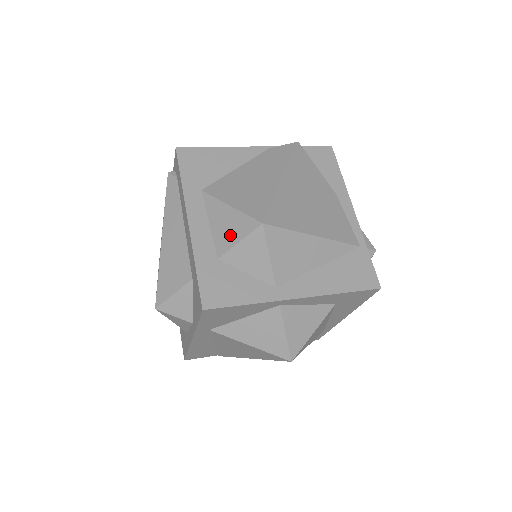
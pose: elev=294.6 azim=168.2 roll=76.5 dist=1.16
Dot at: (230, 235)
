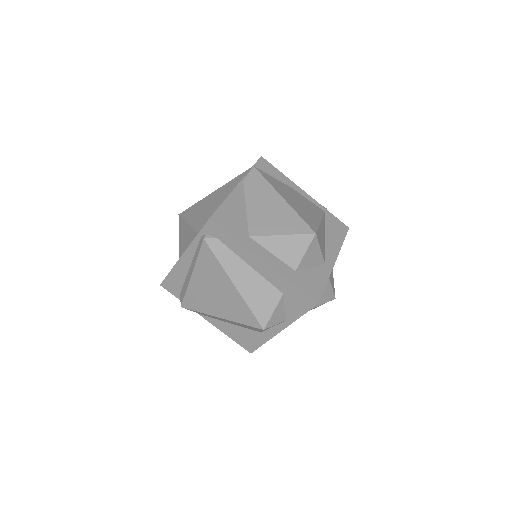
Dot at: (296, 252)
